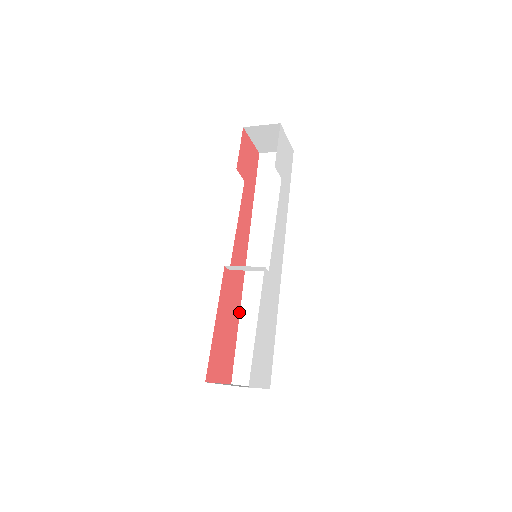
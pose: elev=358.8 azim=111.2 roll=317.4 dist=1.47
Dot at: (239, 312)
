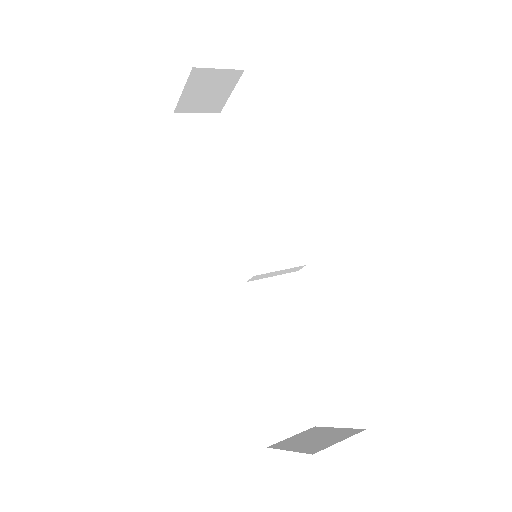
Dot at: (238, 343)
